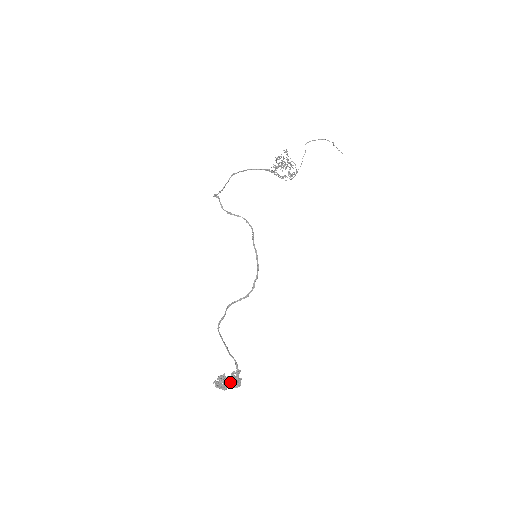
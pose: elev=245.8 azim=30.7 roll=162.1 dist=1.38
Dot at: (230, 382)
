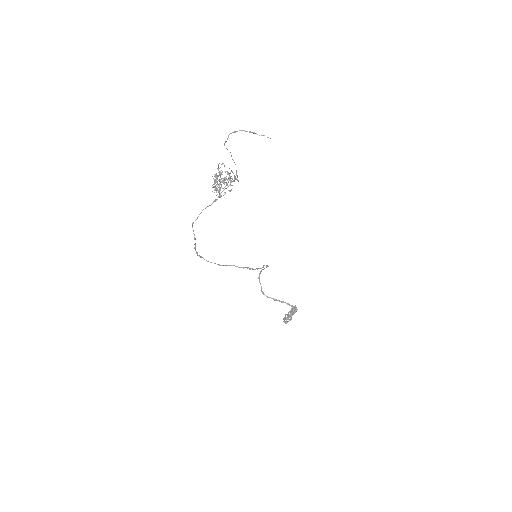
Dot at: (291, 316)
